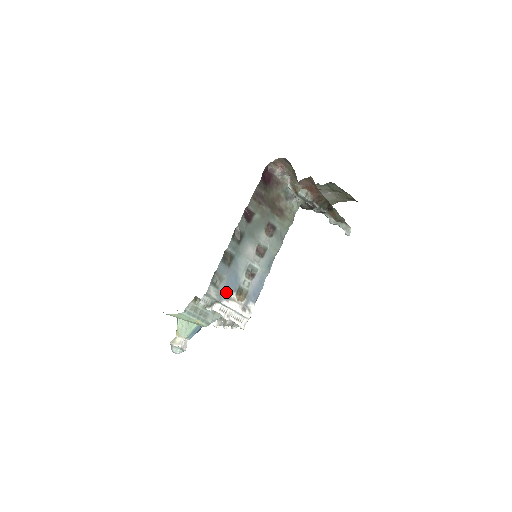
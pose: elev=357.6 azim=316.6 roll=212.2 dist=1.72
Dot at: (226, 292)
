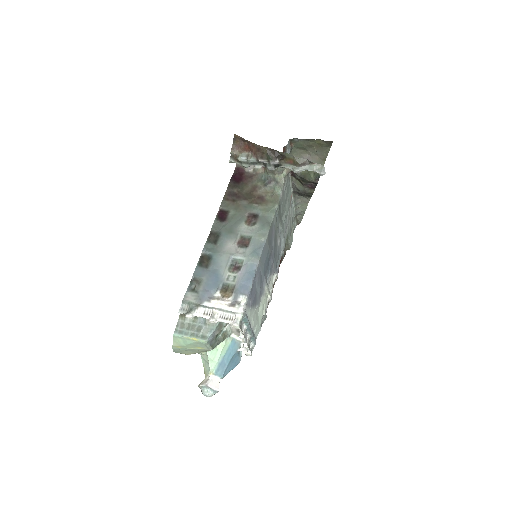
Dot at: (206, 293)
